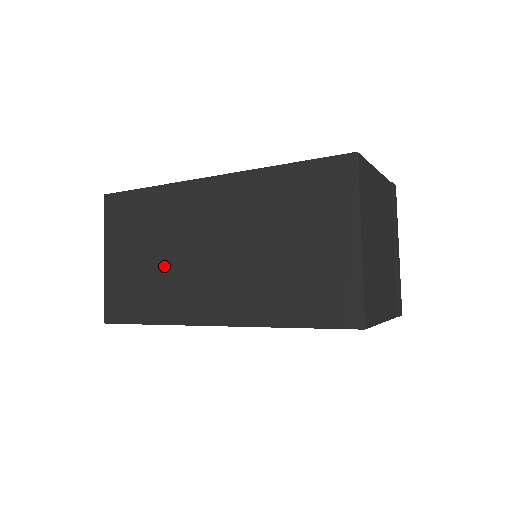
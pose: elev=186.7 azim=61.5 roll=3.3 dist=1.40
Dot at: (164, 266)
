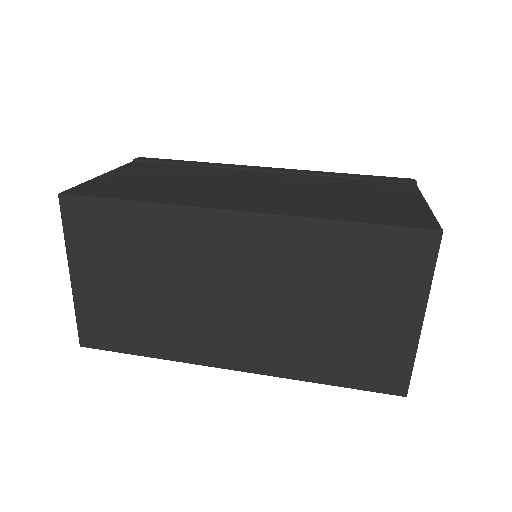
Dot at: (166, 302)
